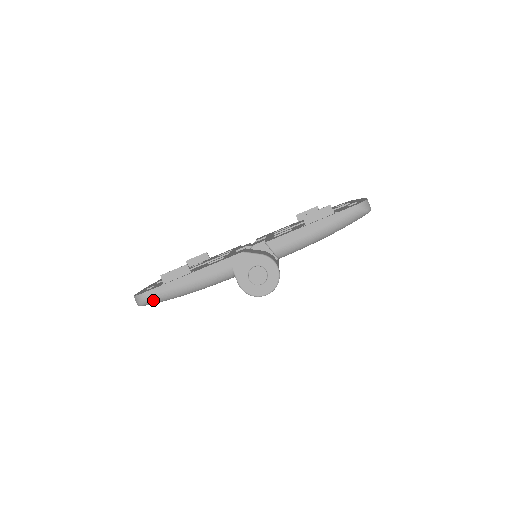
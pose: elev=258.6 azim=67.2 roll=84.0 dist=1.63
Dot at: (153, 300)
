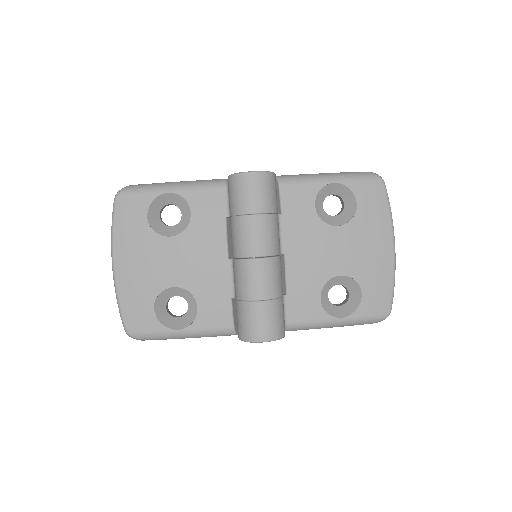
Dot at: (135, 187)
